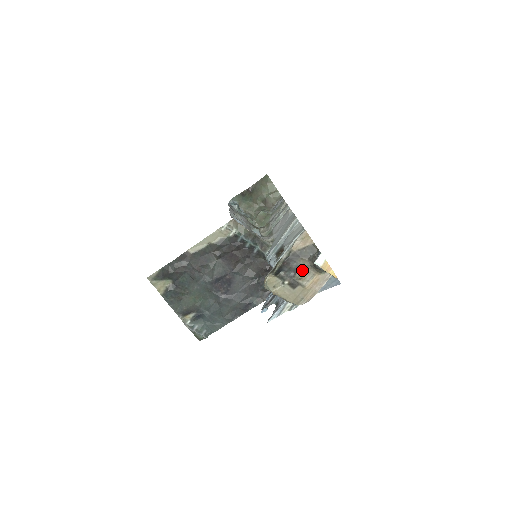
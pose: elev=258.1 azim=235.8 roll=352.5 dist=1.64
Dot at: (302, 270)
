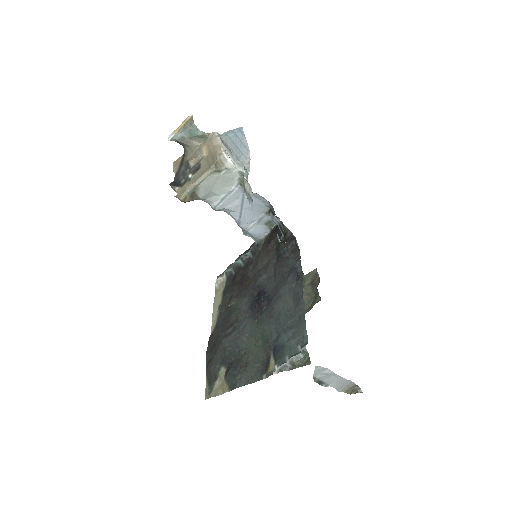
Dot at: occluded
